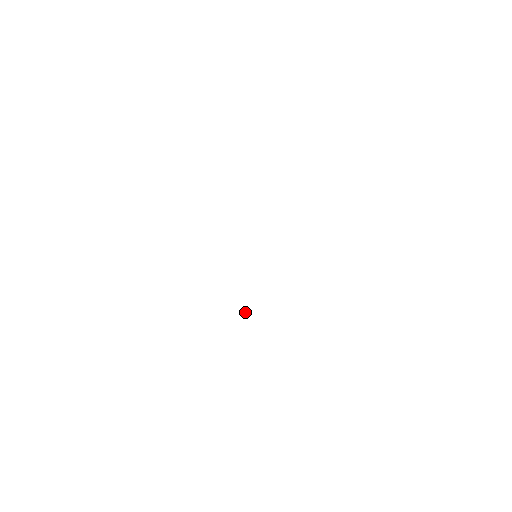
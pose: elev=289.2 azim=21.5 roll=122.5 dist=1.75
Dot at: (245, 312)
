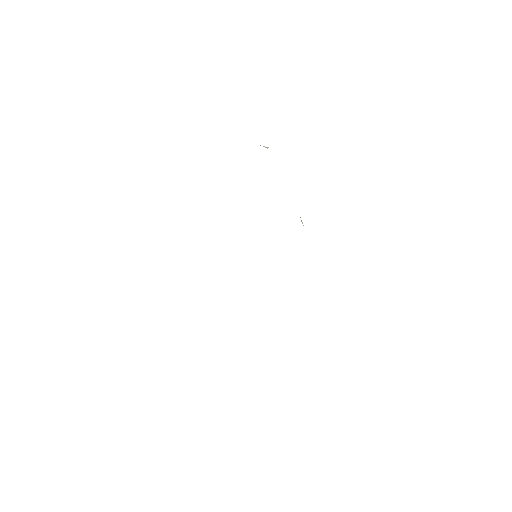
Dot at: occluded
